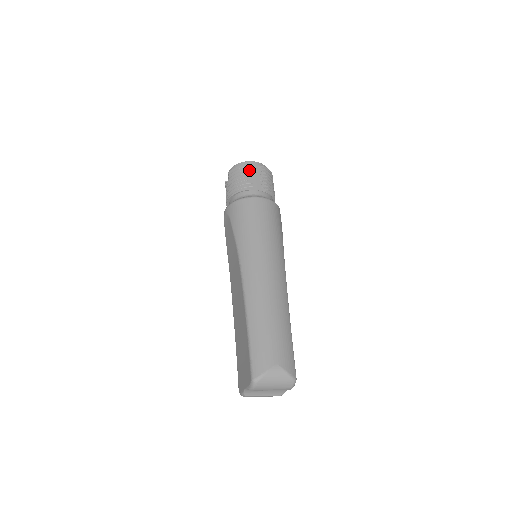
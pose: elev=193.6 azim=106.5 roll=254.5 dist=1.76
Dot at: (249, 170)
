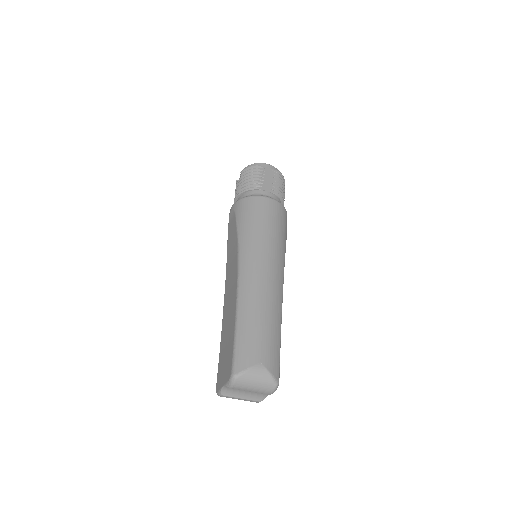
Dot at: (262, 171)
